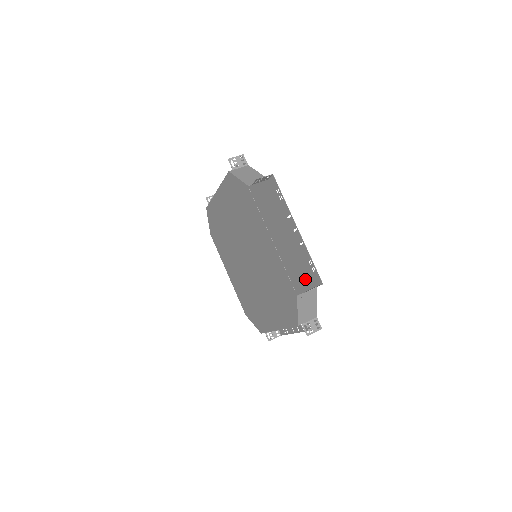
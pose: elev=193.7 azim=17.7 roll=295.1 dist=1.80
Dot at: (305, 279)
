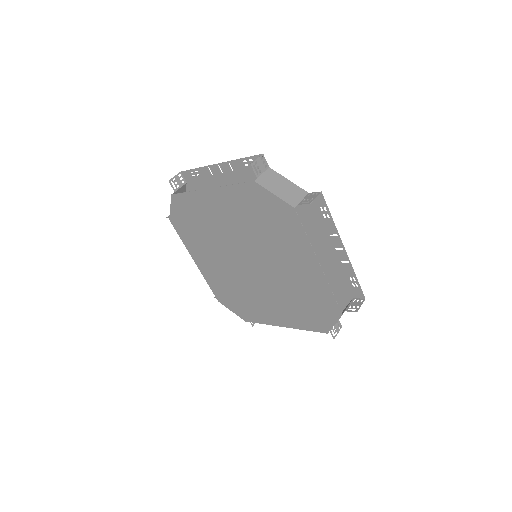
Dot at: occluded
